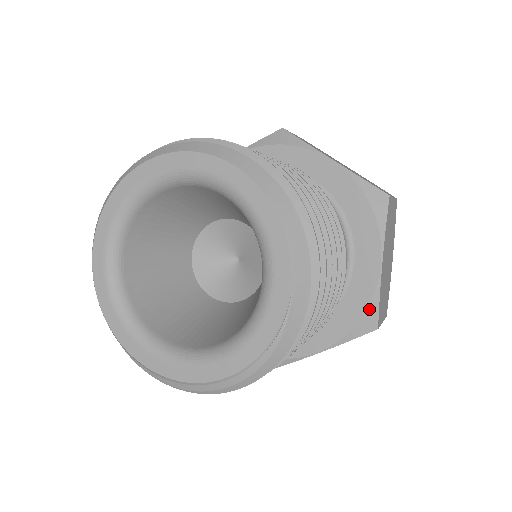
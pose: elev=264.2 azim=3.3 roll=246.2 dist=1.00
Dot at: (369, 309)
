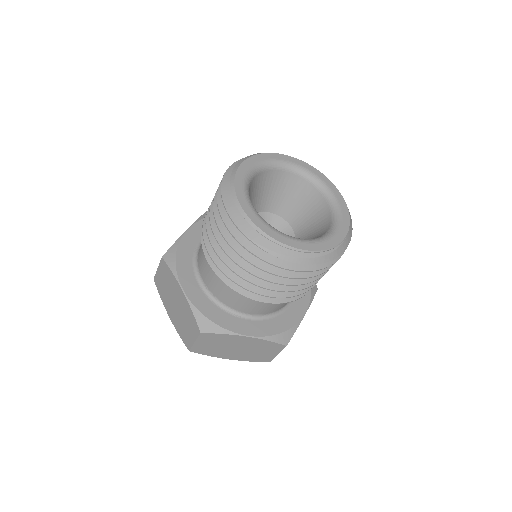
Dot at: (290, 330)
